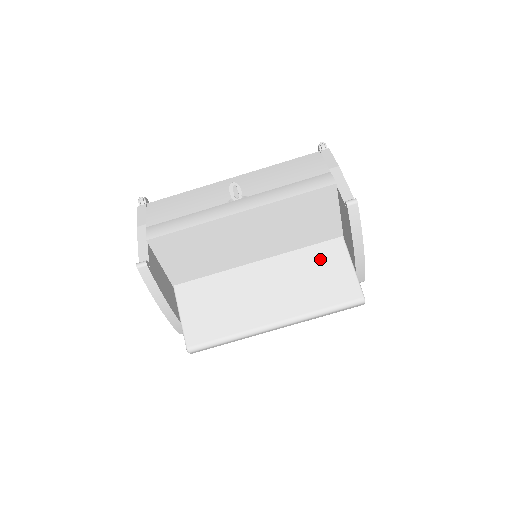
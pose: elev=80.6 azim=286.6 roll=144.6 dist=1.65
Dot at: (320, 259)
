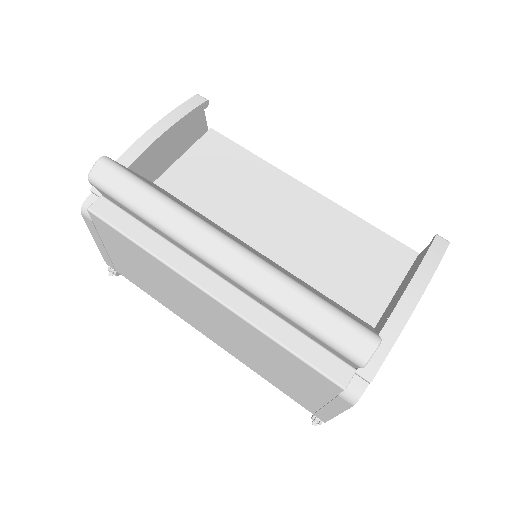
Dot at: (334, 302)
